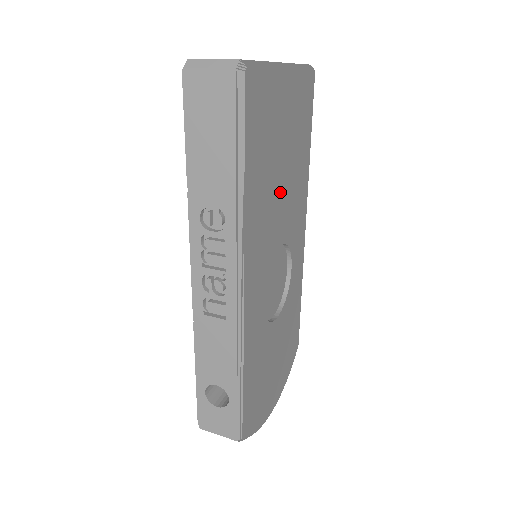
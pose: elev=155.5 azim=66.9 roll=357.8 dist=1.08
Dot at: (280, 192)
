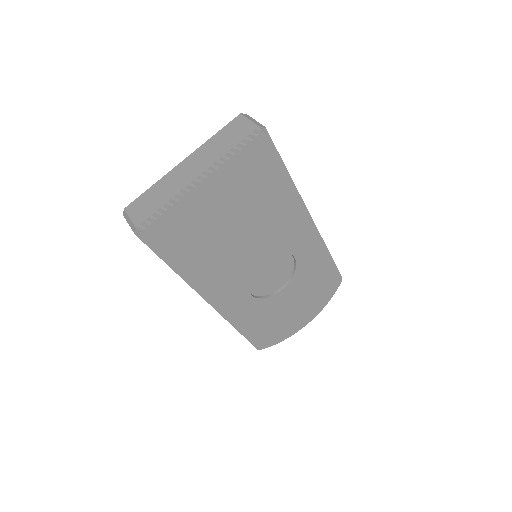
Dot at: (241, 240)
